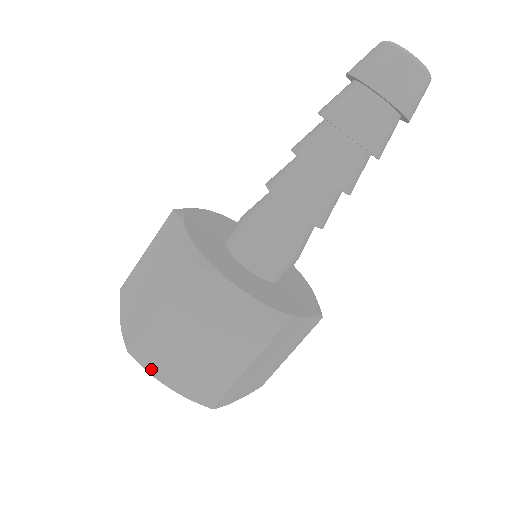
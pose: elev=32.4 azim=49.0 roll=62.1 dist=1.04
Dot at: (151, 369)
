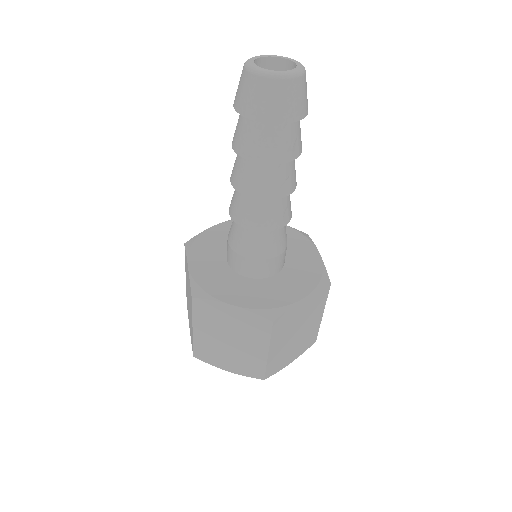
Dot at: (212, 363)
